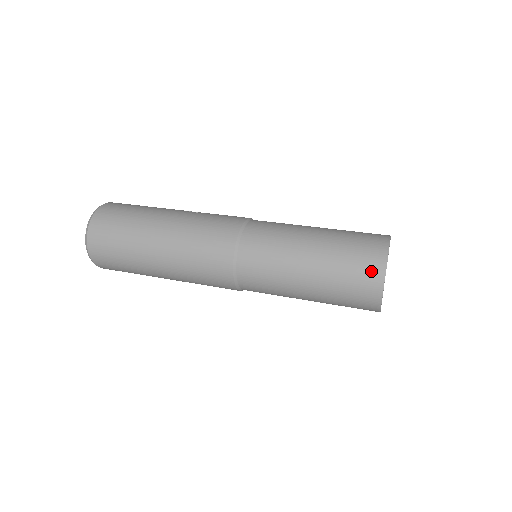
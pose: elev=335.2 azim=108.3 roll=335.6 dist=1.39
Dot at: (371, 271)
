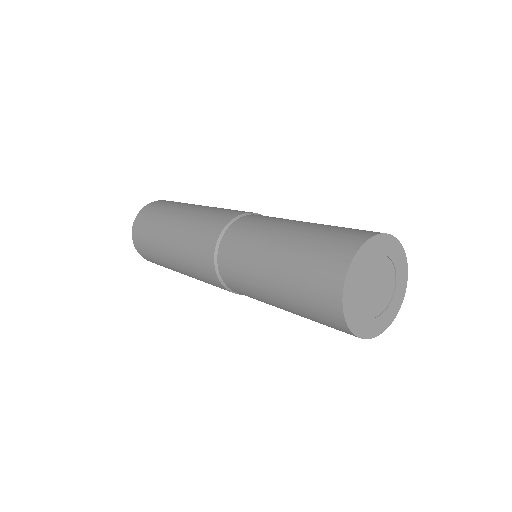
Dot at: (351, 238)
